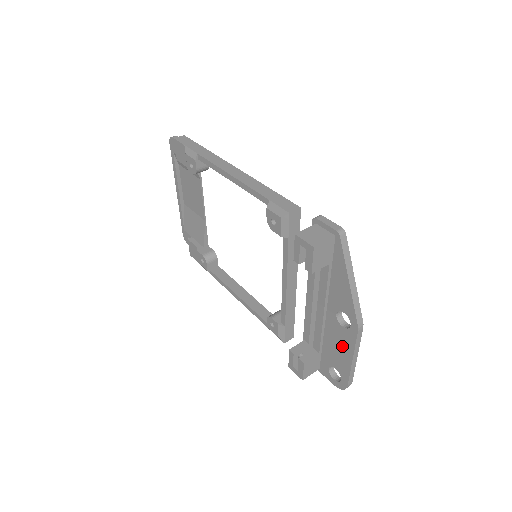
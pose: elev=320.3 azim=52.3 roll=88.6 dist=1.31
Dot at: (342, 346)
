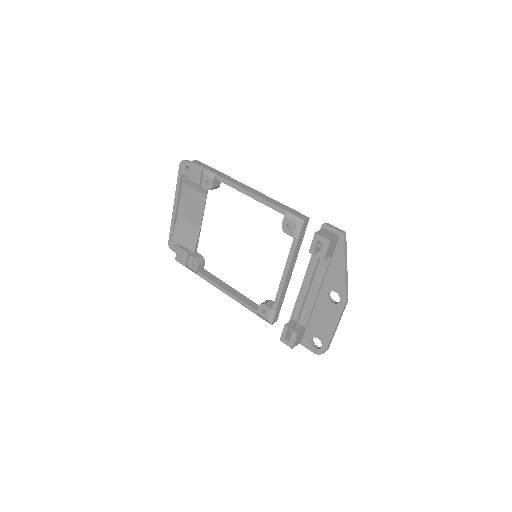
Dot at: (328, 318)
